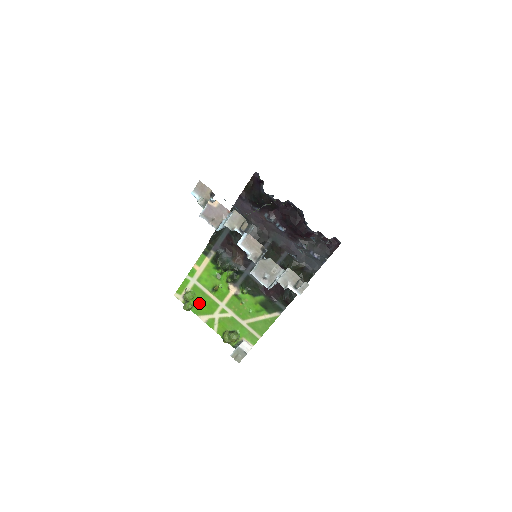
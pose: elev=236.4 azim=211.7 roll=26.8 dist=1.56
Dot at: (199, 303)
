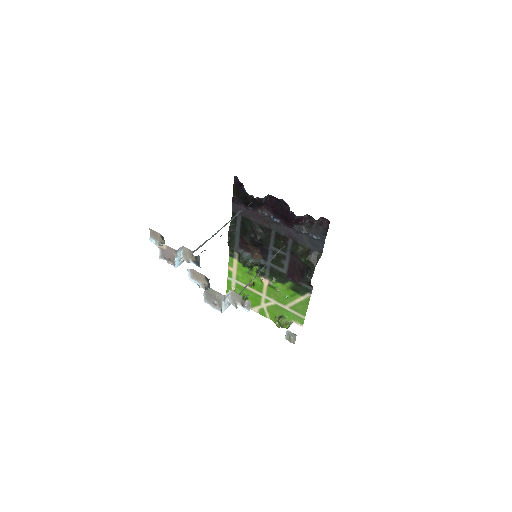
Dot at: (246, 298)
